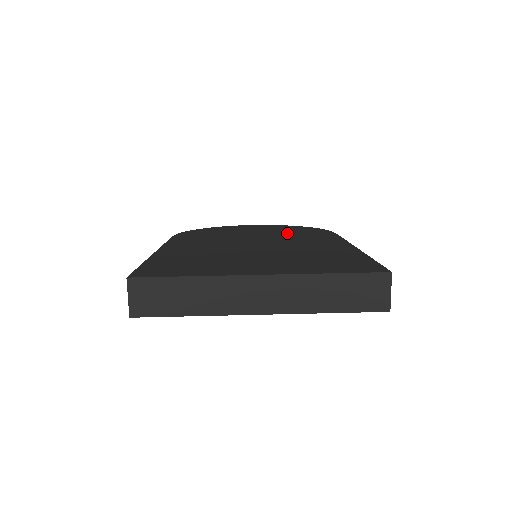
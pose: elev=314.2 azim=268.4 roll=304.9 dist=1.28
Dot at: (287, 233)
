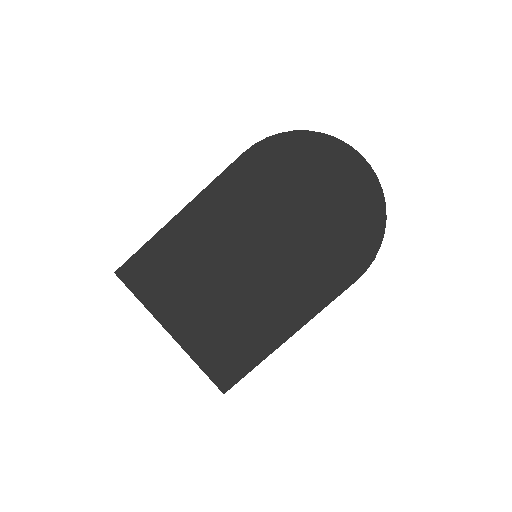
Dot at: (327, 239)
